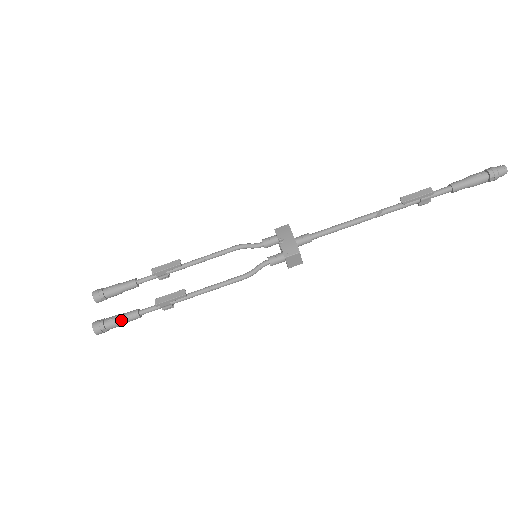
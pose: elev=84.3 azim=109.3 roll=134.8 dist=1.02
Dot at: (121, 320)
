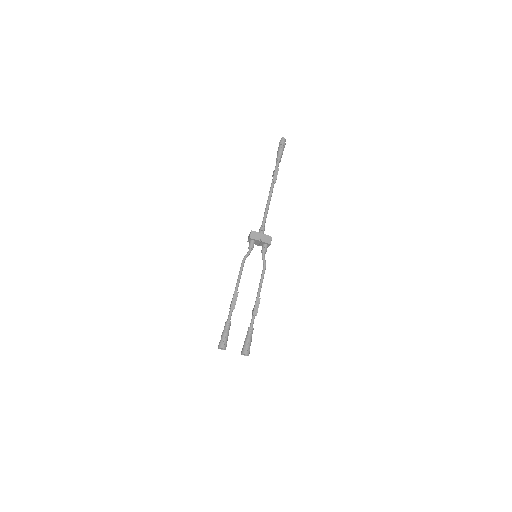
Dot at: (251, 338)
